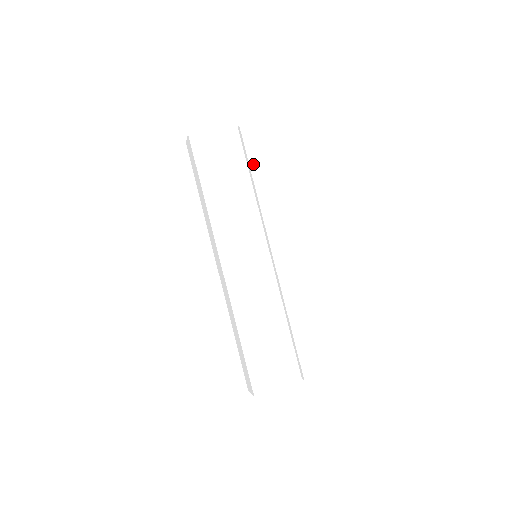
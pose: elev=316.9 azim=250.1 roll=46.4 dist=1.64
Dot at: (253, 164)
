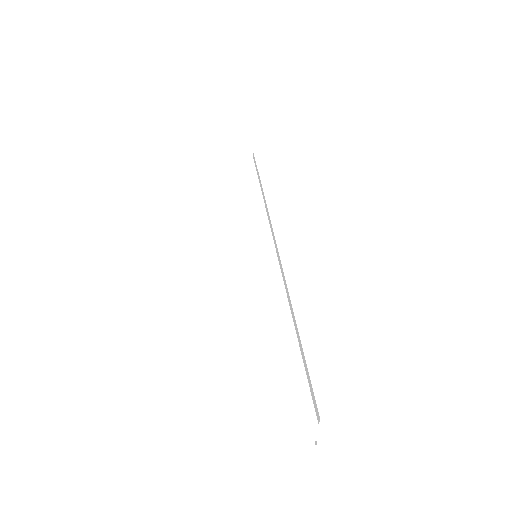
Dot at: (264, 173)
